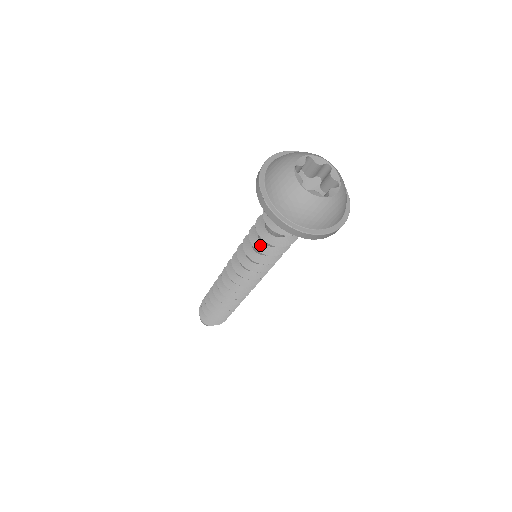
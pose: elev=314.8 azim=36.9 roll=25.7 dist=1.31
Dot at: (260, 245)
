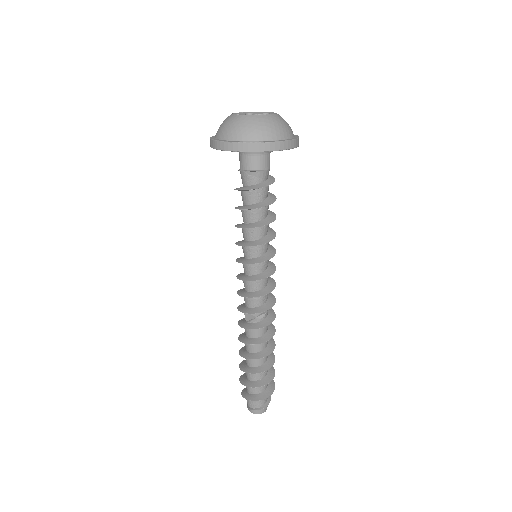
Dot at: (259, 223)
